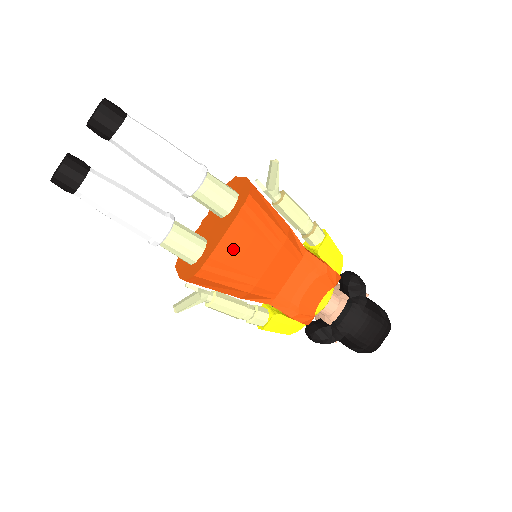
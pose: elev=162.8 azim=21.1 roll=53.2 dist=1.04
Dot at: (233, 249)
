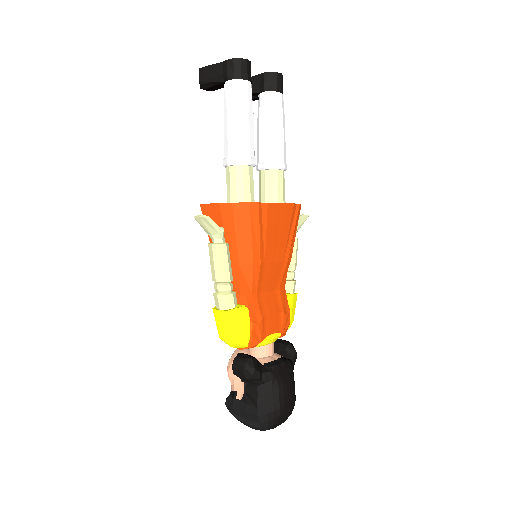
Dot at: (277, 219)
